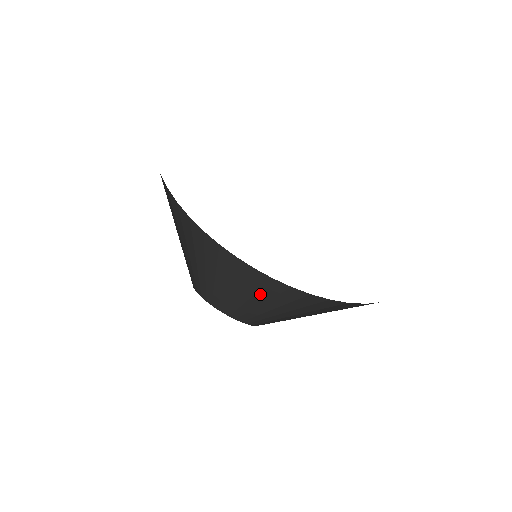
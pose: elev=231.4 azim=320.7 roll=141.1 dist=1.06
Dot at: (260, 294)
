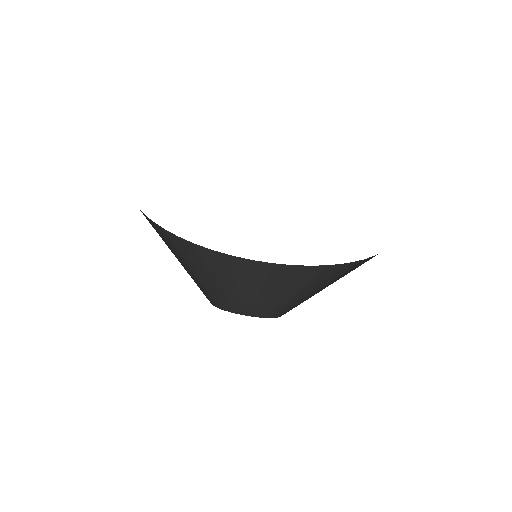
Dot at: (309, 285)
